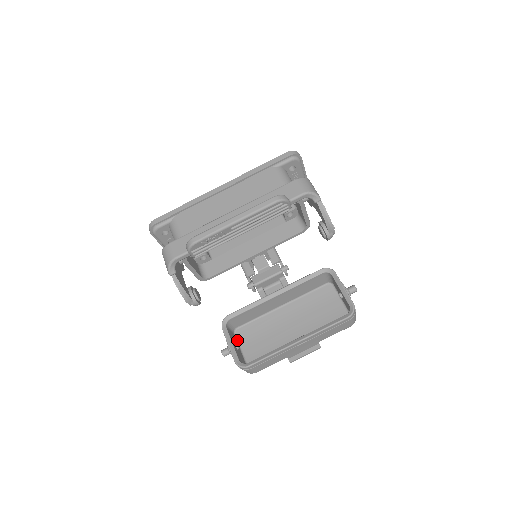
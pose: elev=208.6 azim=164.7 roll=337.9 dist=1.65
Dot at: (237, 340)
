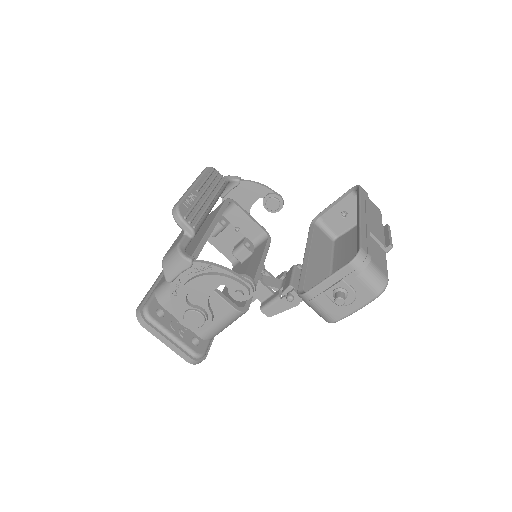
Dot at: occluded
